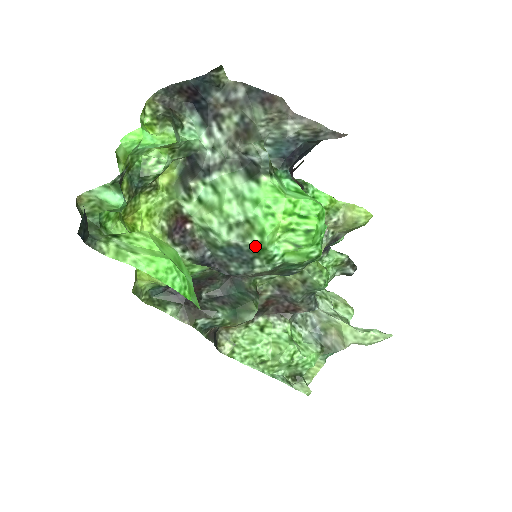
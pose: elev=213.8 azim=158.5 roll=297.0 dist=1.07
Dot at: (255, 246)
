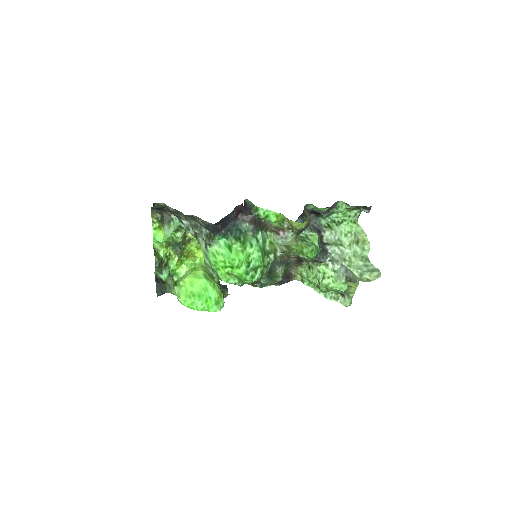
Dot at: occluded
